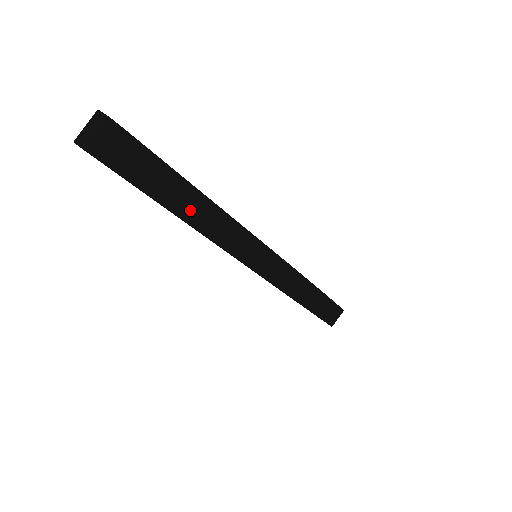
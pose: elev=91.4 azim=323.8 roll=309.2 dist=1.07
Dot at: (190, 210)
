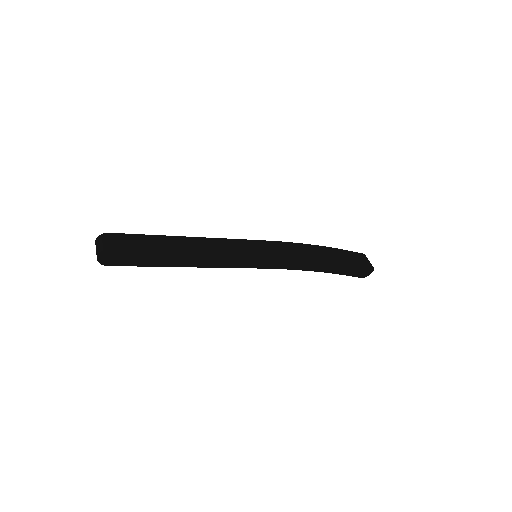
Dot at: (181, 246)
